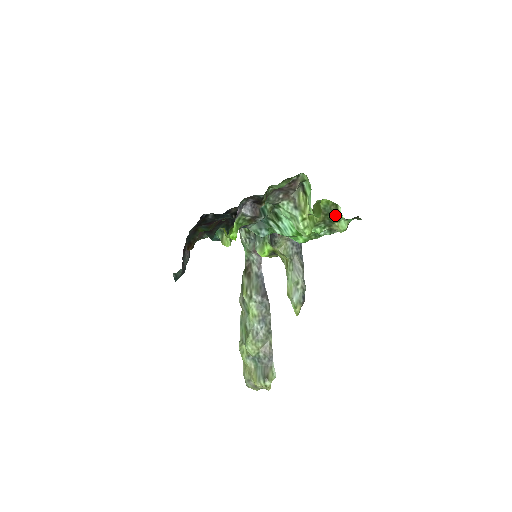
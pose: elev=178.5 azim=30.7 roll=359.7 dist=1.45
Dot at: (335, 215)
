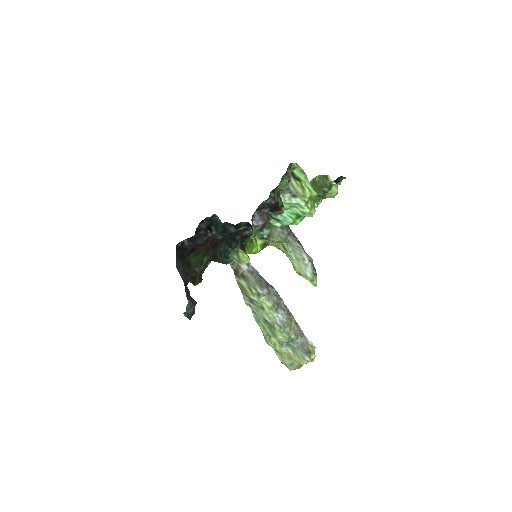
Dot at: (327, 185)
